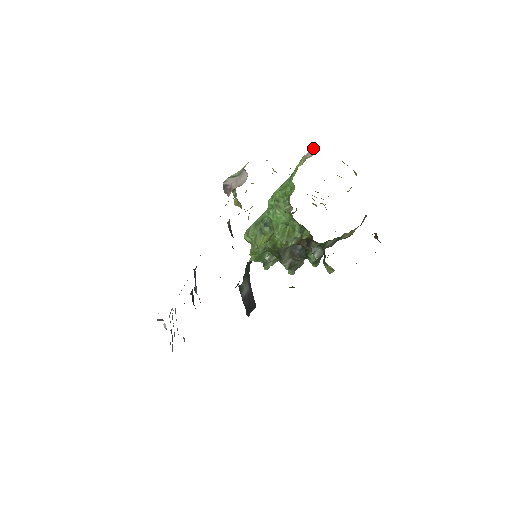
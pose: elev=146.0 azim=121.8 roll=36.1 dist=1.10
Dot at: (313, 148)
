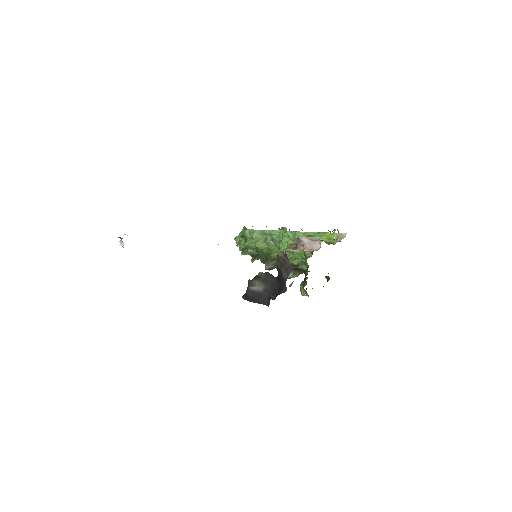
Dot at: (344, 233)
